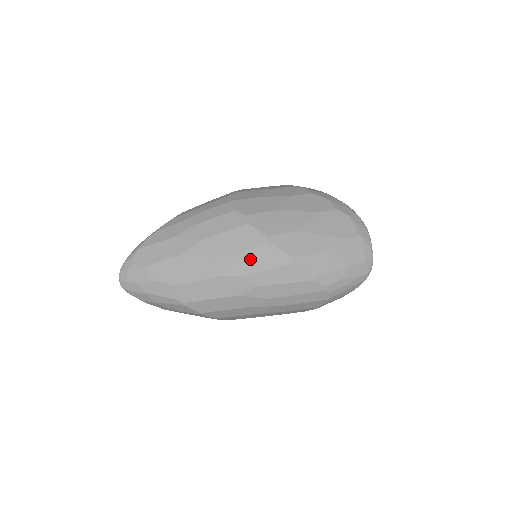
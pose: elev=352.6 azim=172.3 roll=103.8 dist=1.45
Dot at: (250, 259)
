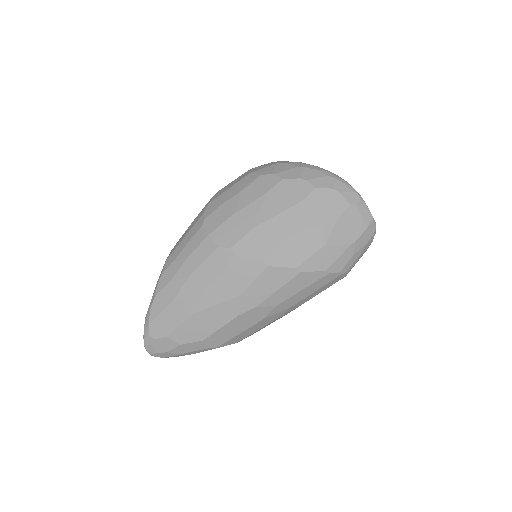
Dot at: (258, 289)
